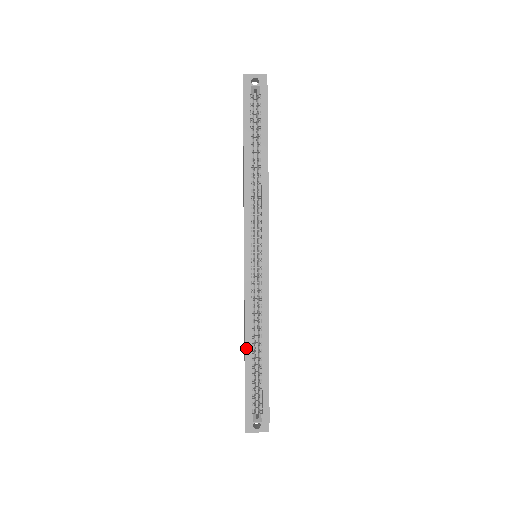
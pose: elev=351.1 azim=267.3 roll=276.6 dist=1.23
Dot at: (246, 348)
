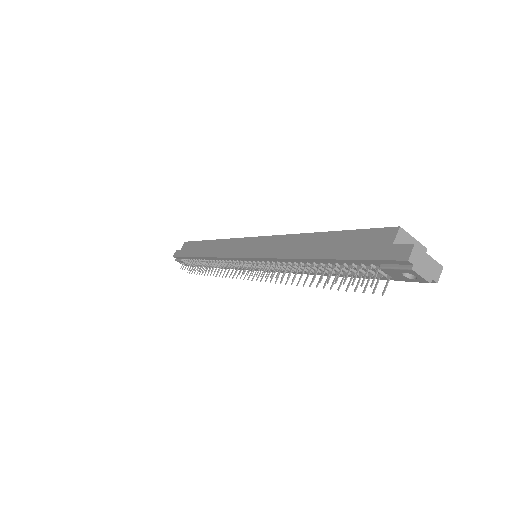
Dot at: (316, 233)
